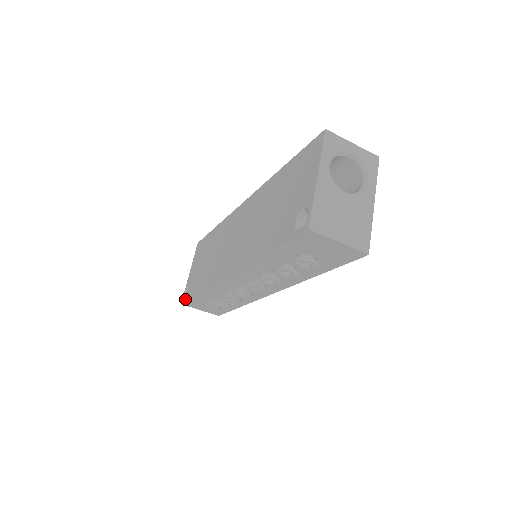
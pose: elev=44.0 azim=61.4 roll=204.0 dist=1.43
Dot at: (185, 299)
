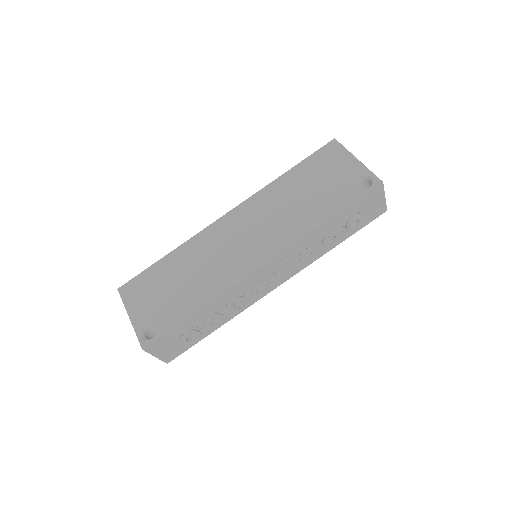
Dot at: (154, 338)
